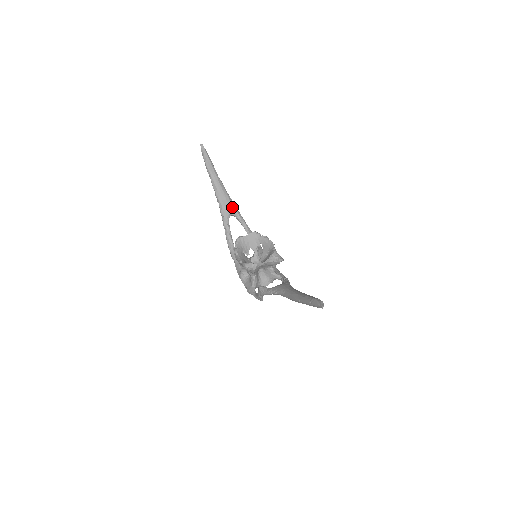
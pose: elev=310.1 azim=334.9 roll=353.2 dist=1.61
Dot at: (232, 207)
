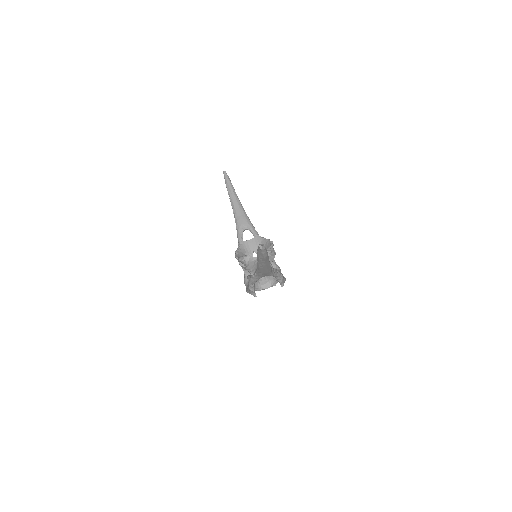
Dot at: (247, 222)
